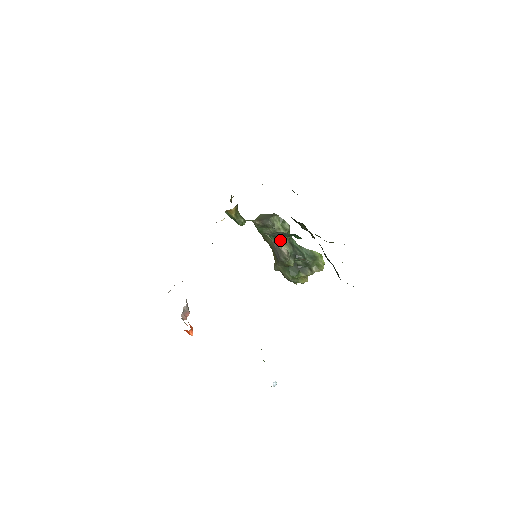
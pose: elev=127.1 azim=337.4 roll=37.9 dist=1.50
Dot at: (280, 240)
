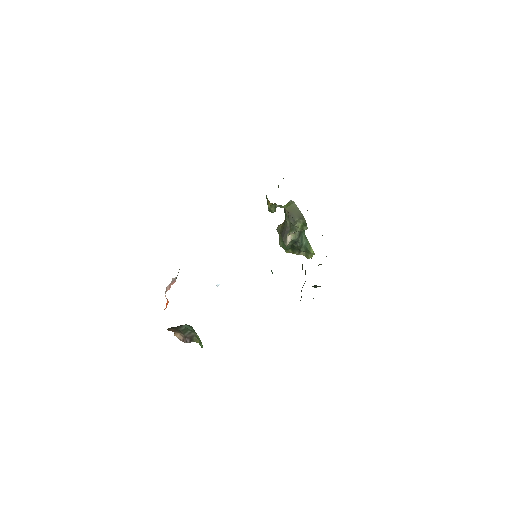
Dot at: (292, 232)
